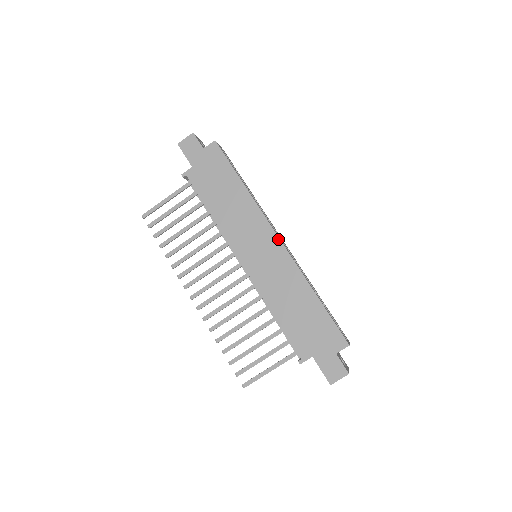
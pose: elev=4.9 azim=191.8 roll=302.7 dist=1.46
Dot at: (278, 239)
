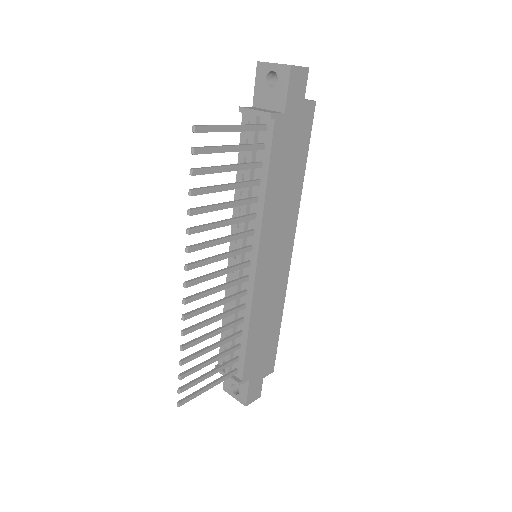
Dot at: (291, 255)
